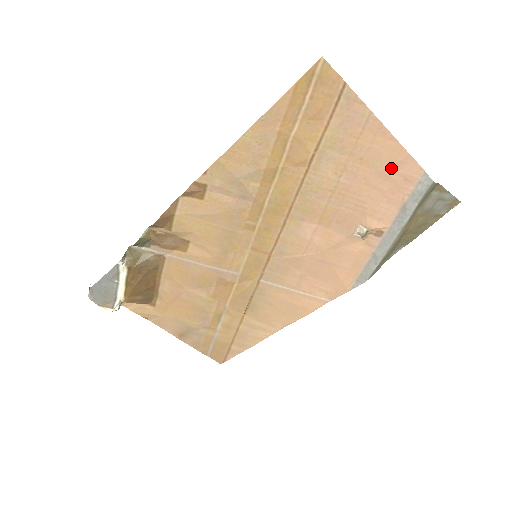
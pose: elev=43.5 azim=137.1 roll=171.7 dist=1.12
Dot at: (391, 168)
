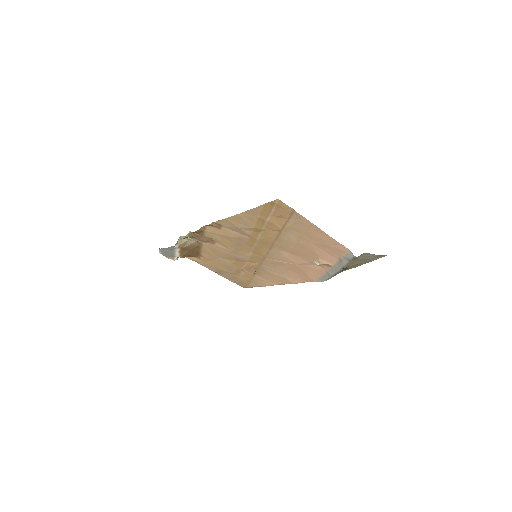
Dot at: (329, 245)
